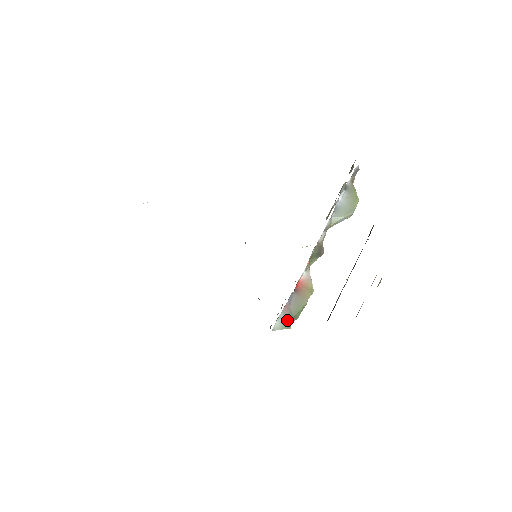
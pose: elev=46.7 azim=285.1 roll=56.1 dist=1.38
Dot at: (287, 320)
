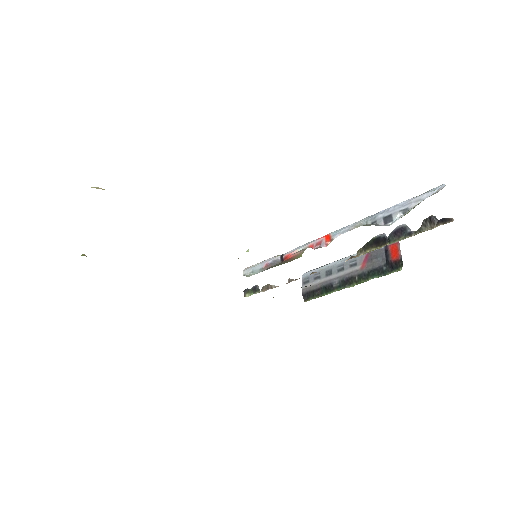
Dot at: occluded
